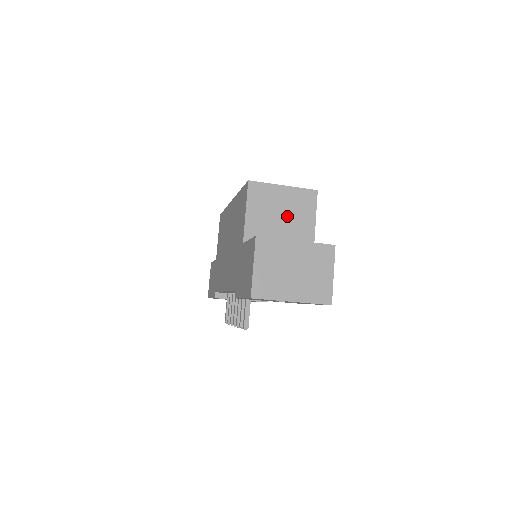
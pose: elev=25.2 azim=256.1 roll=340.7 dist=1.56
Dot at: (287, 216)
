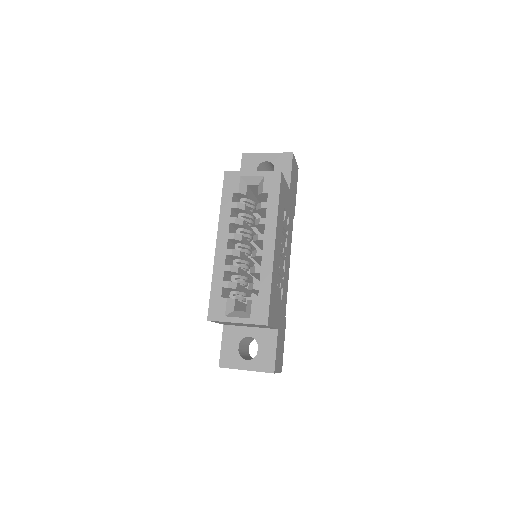
Dot at: (248, 325)
